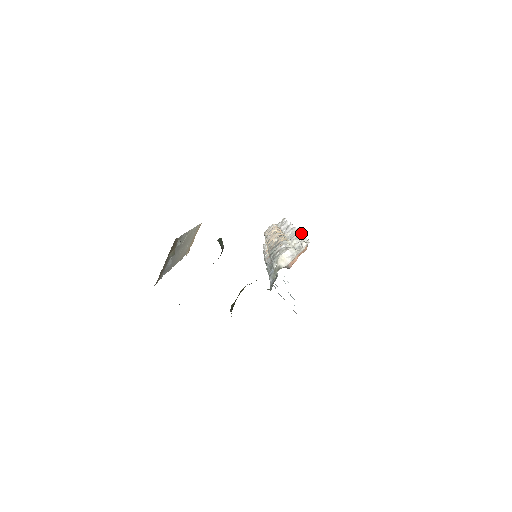
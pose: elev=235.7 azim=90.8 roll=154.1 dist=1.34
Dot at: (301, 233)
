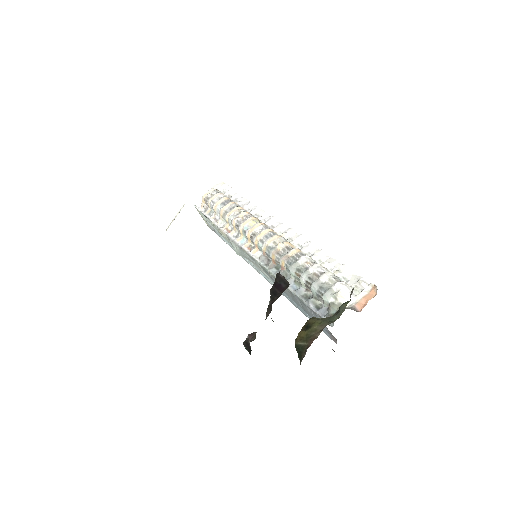
Dot at: occluded
